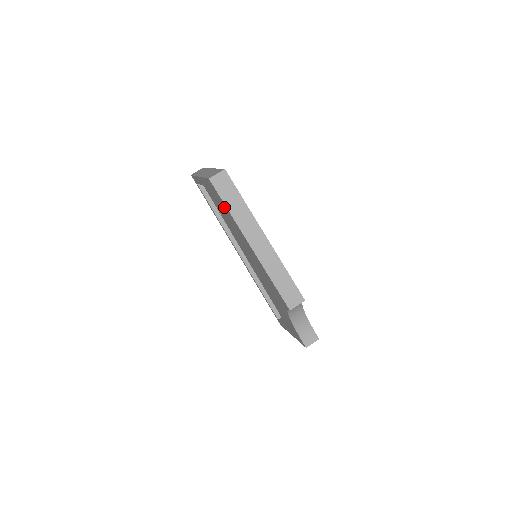
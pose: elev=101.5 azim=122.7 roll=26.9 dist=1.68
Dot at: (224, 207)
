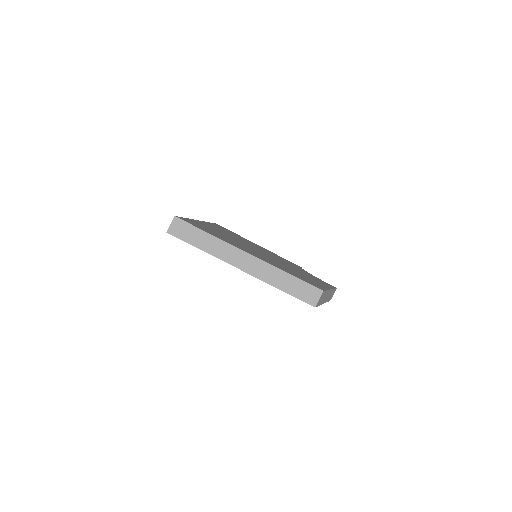
Dot at: occluded
